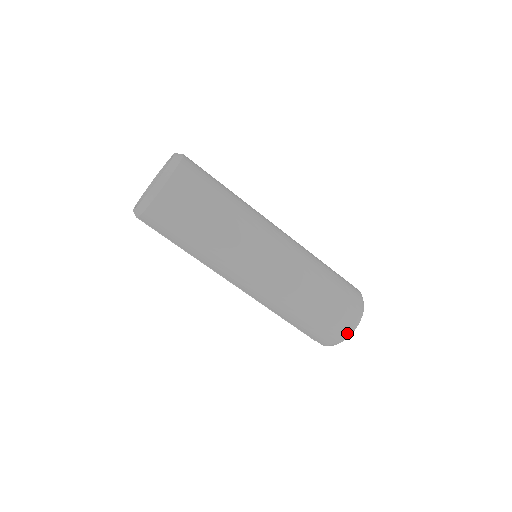
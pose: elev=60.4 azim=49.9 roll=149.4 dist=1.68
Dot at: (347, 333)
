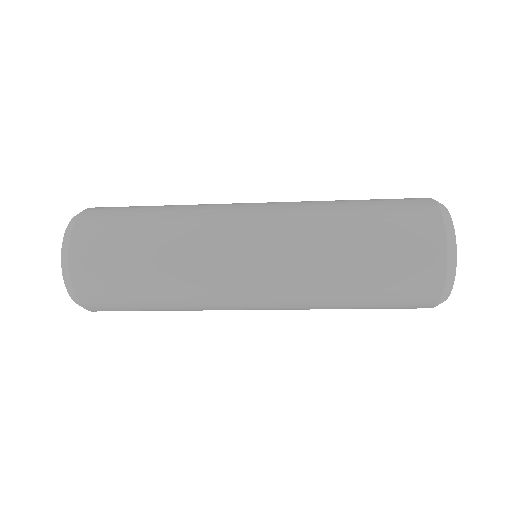
Dot at: occluded
